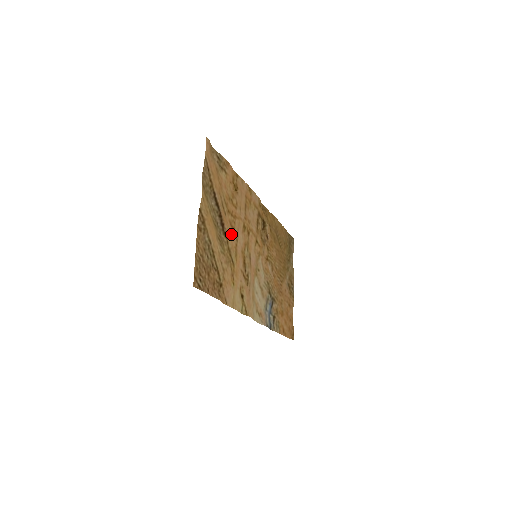
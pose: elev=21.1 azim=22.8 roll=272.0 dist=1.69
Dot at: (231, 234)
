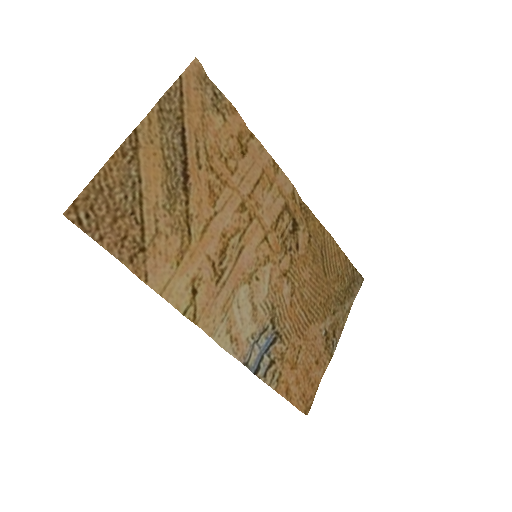
Dot at: (204, 199)
